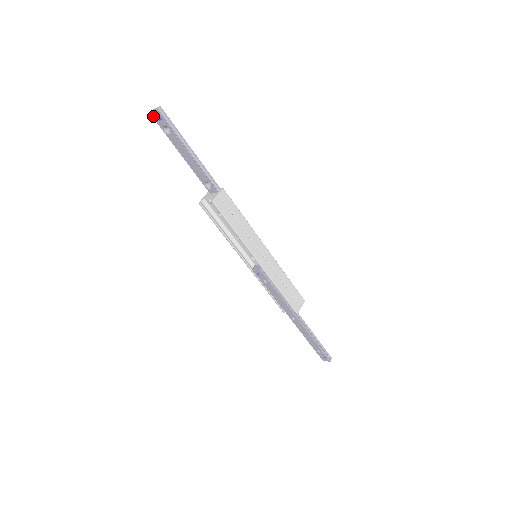
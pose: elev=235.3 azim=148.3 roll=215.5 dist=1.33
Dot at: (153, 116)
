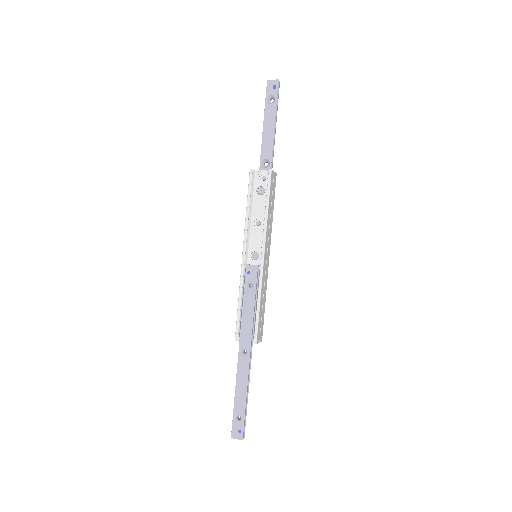
Dot at: (268, 84)
